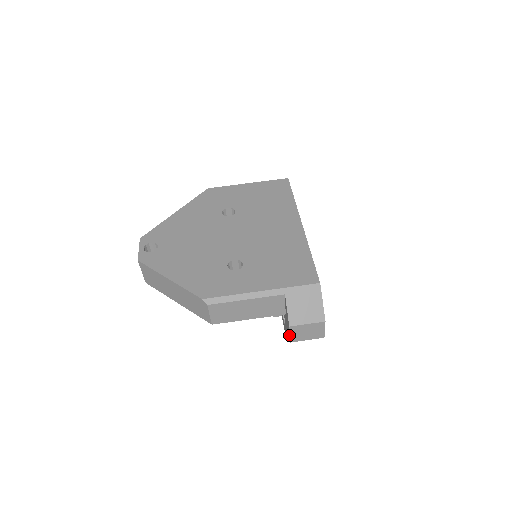
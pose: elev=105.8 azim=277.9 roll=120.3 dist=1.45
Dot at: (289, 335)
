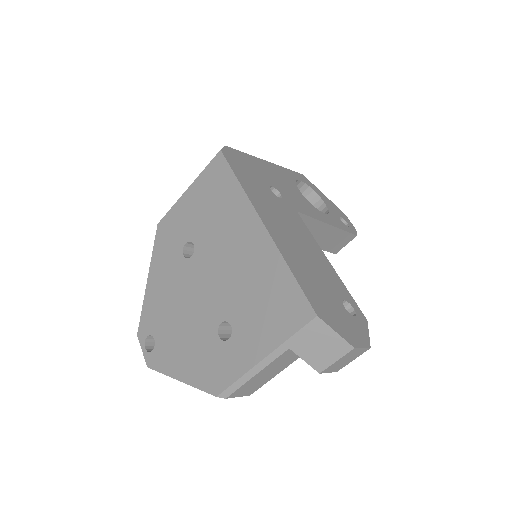
Dot at: (328, 372)
